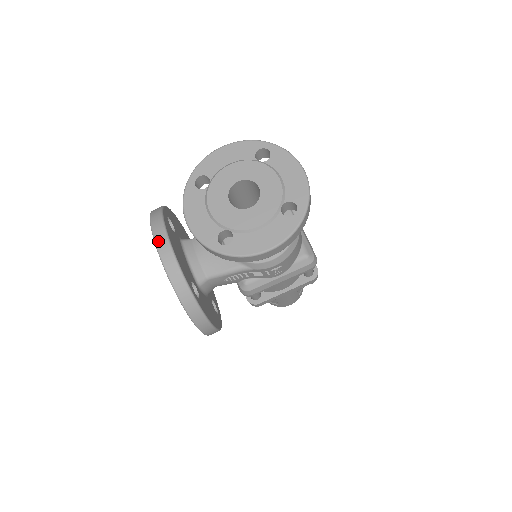
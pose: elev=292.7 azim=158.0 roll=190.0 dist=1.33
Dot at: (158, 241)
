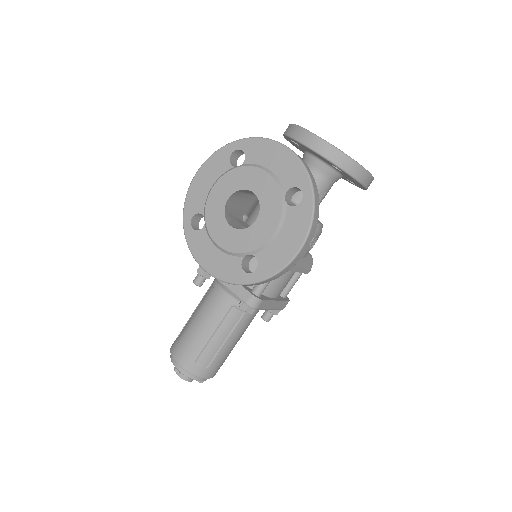
Dot at: occluded
